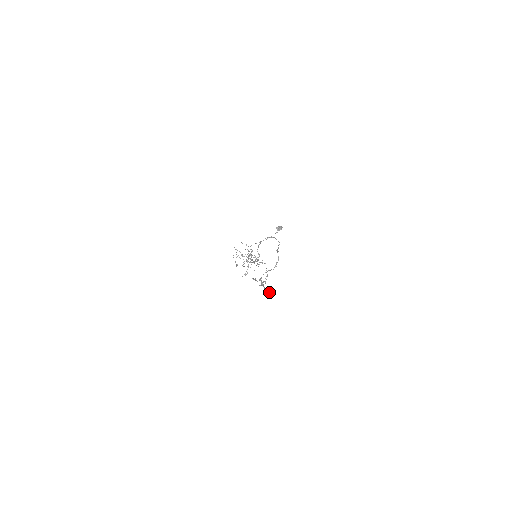
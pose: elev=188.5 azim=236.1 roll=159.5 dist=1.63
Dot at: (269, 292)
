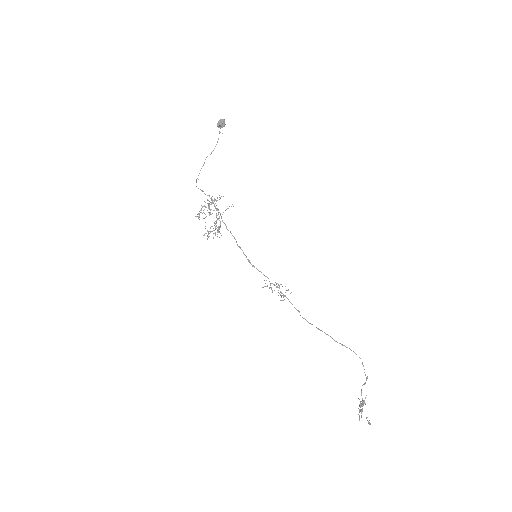
Dot at: occluded
